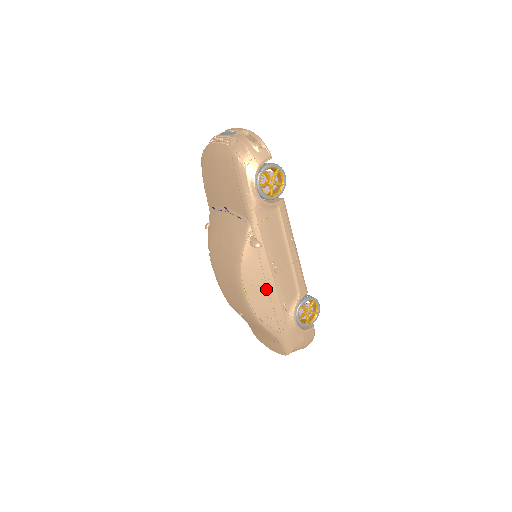
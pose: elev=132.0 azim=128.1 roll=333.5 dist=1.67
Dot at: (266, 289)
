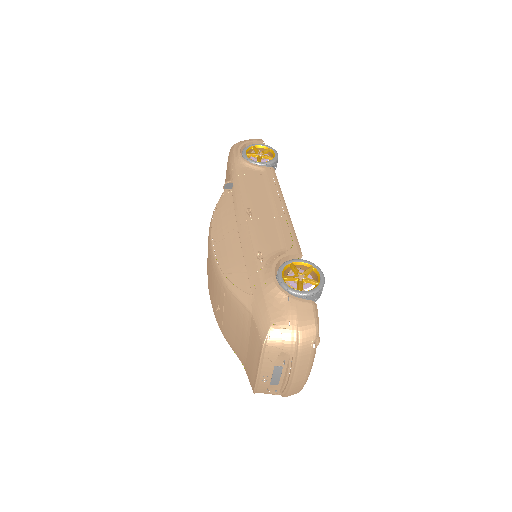
Dot at: (237, 236)
